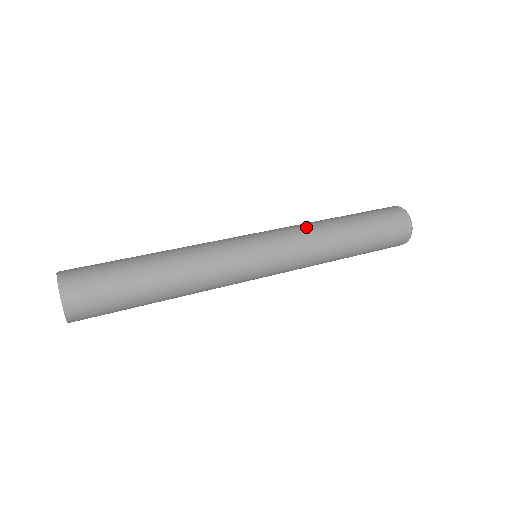
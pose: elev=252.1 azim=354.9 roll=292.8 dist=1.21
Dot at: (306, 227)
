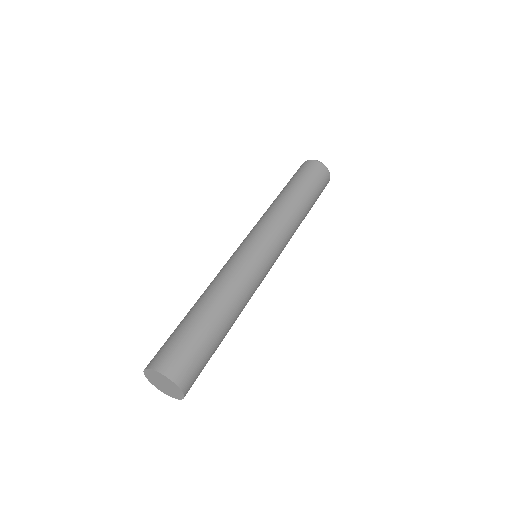
Dot at: (266, 213)
